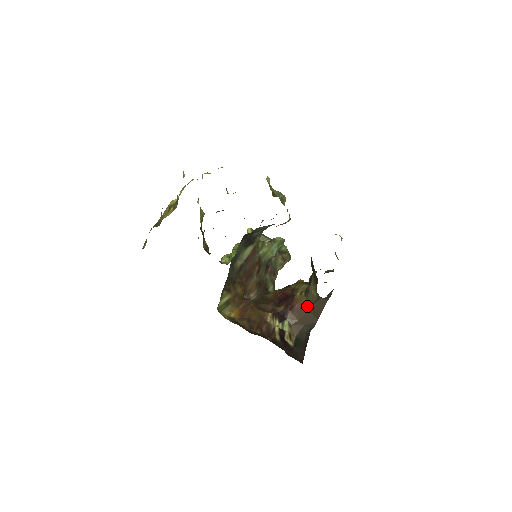
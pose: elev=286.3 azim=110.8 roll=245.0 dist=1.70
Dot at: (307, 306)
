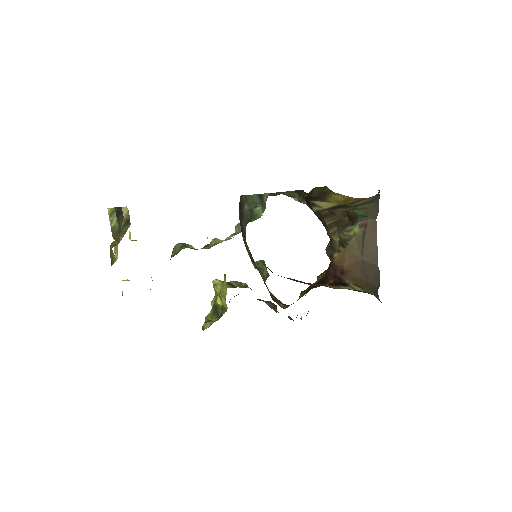
Dot at: (357, 256)
